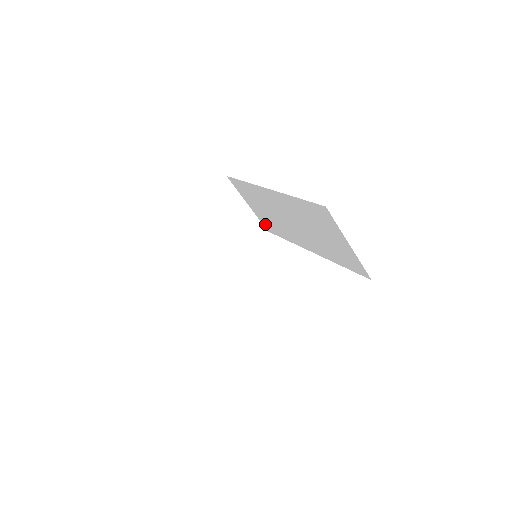
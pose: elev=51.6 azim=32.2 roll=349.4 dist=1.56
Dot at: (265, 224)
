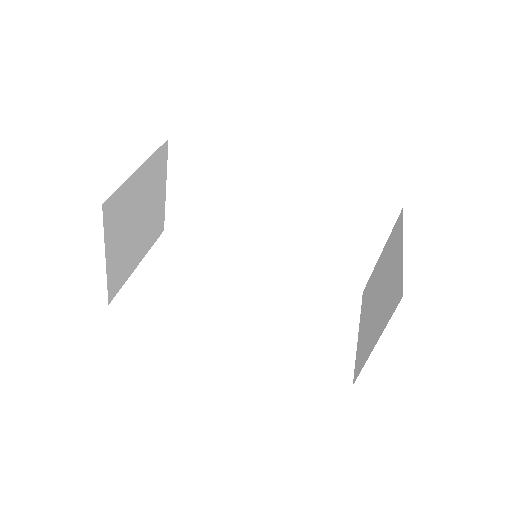
Dot at: (175, 219)
